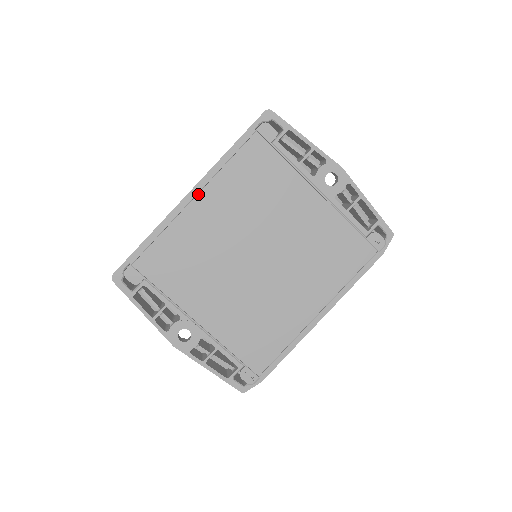
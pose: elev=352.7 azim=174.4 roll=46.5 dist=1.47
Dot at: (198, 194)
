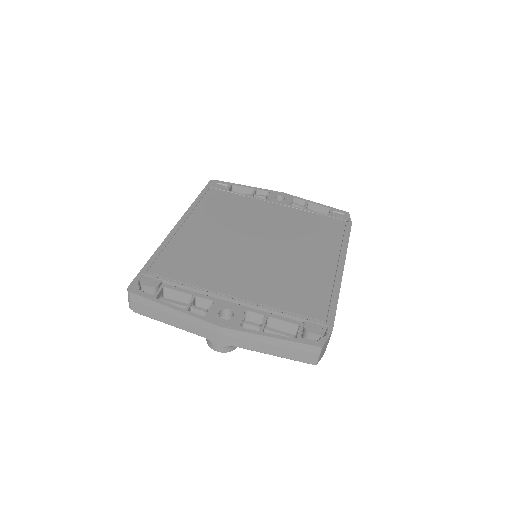
Dot at: (184, 222)
